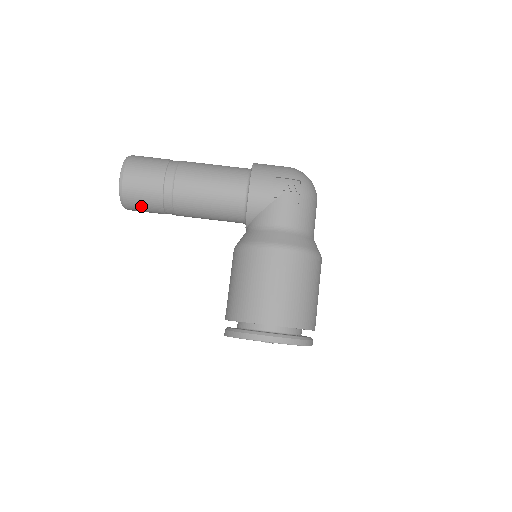
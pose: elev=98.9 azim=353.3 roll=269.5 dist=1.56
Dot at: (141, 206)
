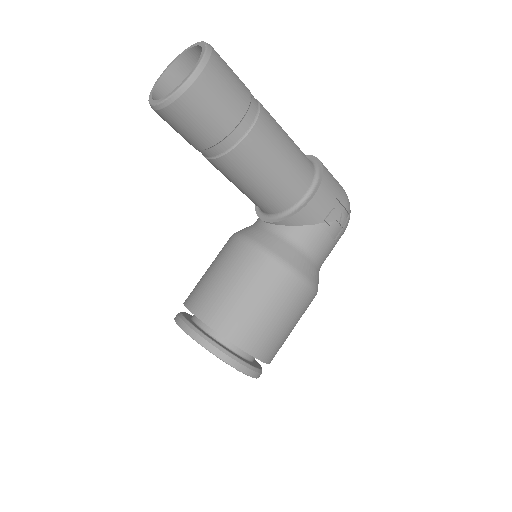
Dot at: (183, 126)
